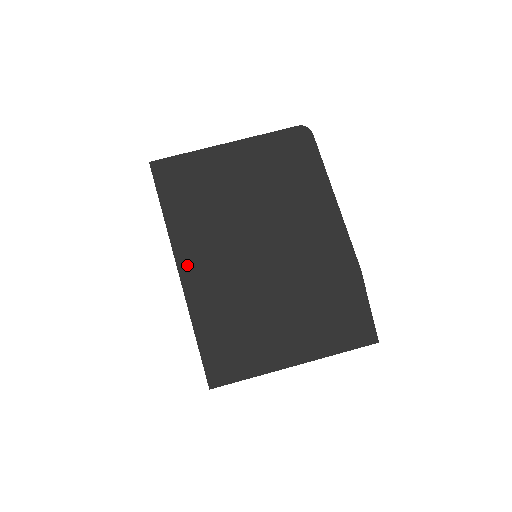
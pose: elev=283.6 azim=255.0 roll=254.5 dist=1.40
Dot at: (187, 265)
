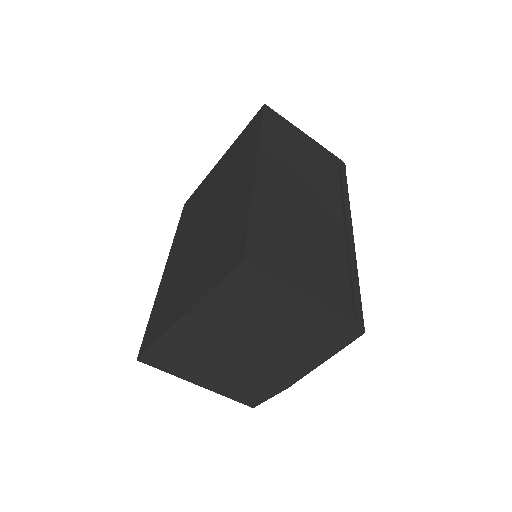
Dot at: (195, 317)
